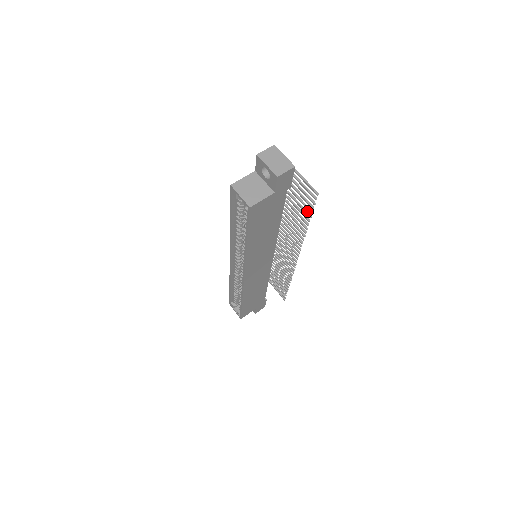
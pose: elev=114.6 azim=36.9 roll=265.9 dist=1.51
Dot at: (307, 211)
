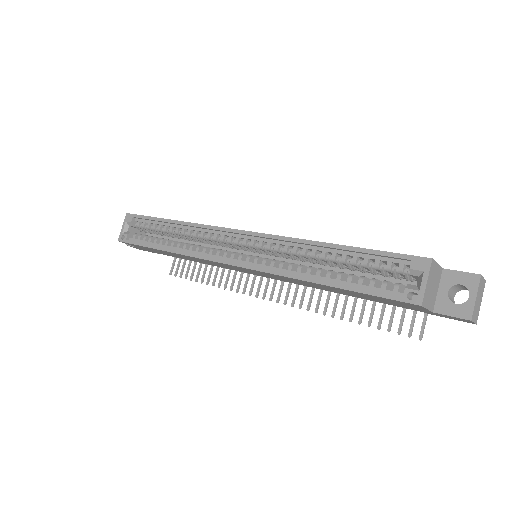
Dot at: occluded
